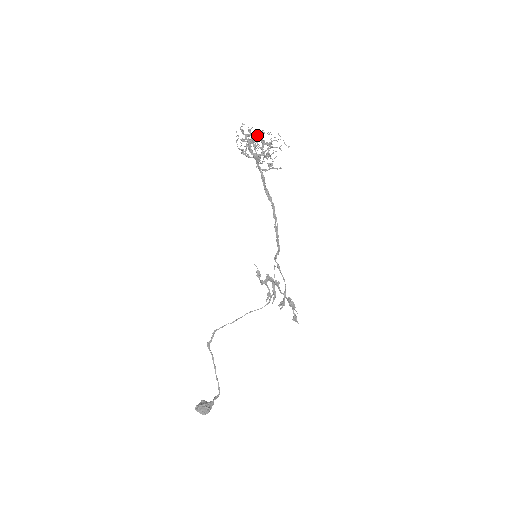
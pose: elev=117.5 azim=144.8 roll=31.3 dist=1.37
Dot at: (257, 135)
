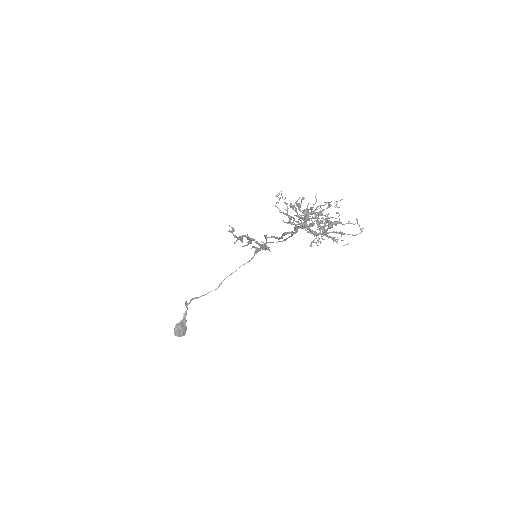
Dot at: occluded
